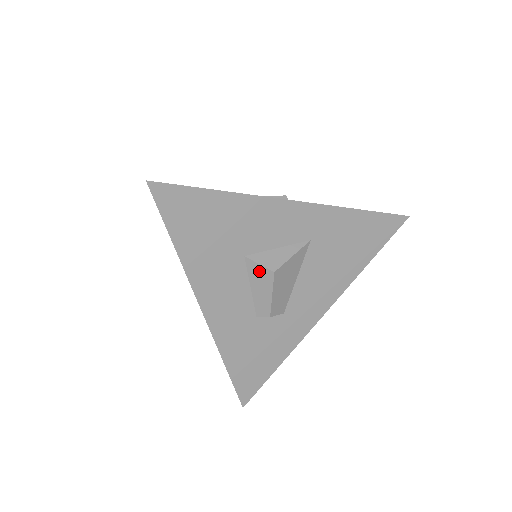
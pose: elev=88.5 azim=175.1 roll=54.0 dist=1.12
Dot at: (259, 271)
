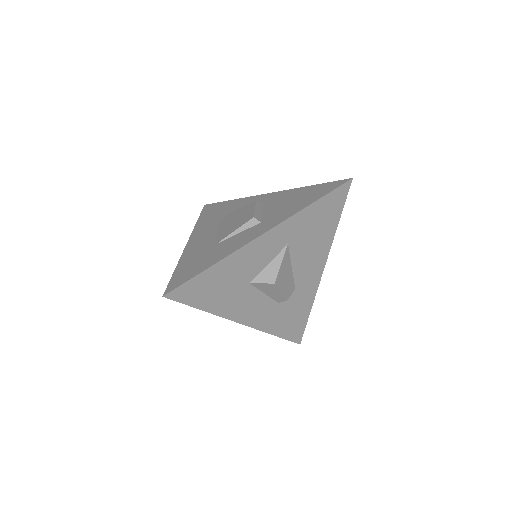
Dot at: (264, 286)
